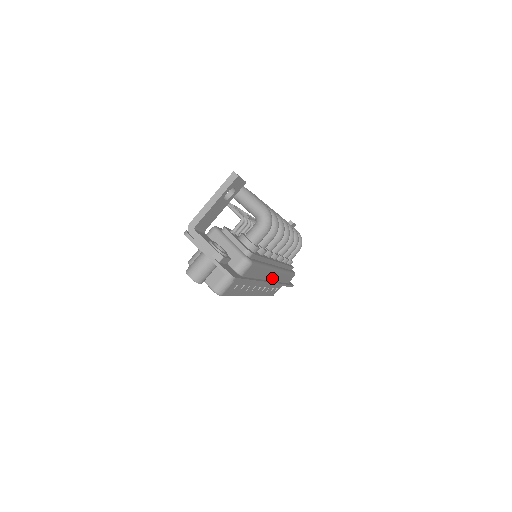
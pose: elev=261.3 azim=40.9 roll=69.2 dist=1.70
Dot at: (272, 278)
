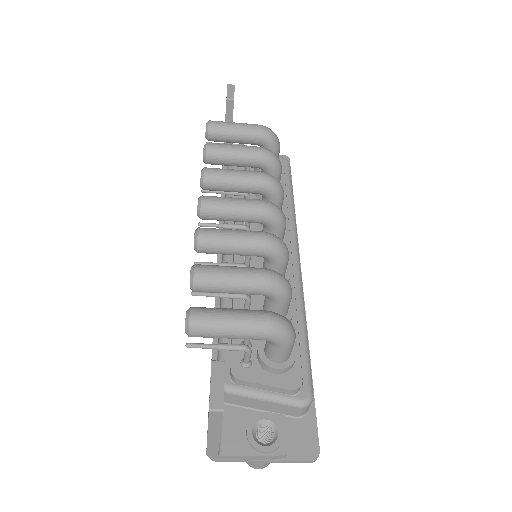
Dot at: occluded
